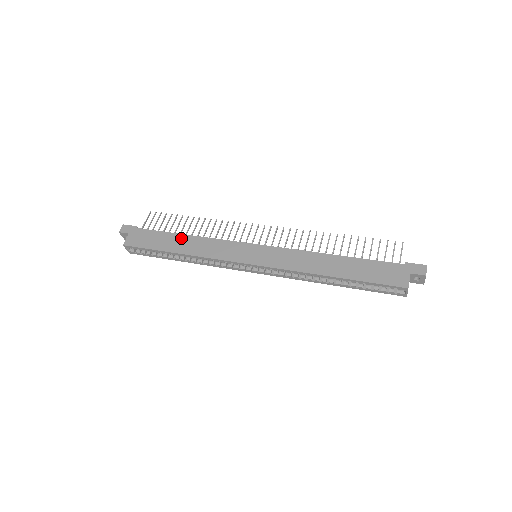
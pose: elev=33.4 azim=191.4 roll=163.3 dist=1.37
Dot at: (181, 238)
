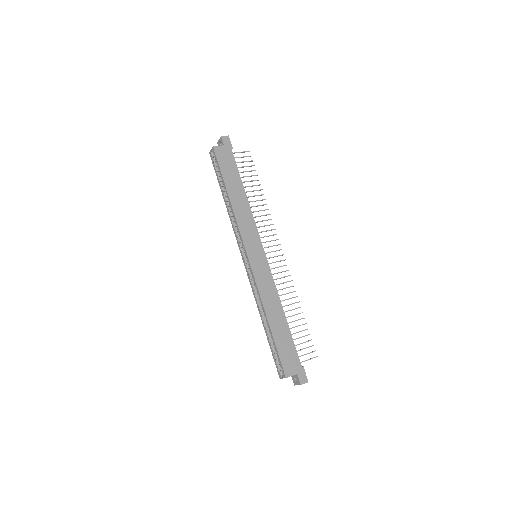
Dot at: (241, 190)
